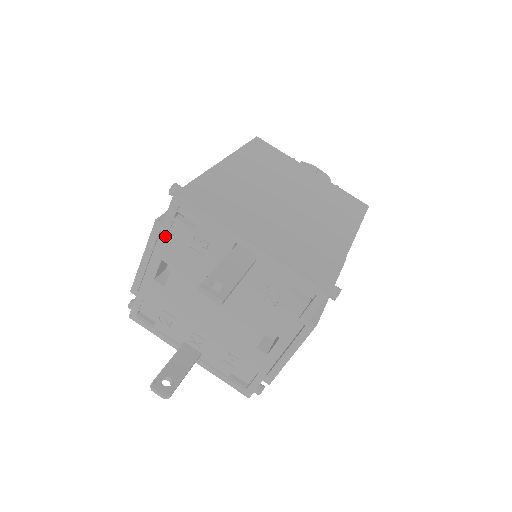
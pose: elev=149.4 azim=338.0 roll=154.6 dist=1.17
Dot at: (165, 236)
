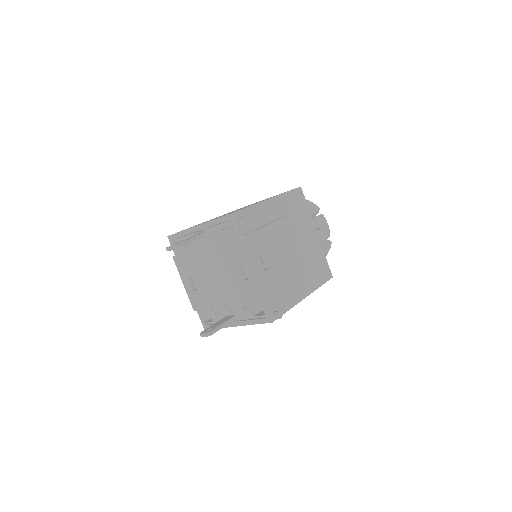
Dot at: (179, 261)
